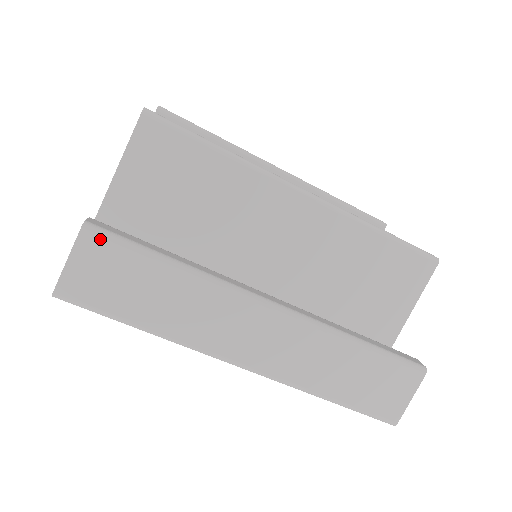
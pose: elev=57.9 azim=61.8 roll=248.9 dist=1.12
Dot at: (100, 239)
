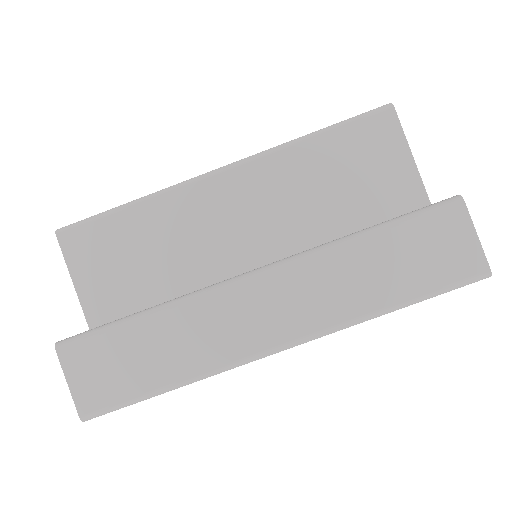
Dot at: (75, 346)
